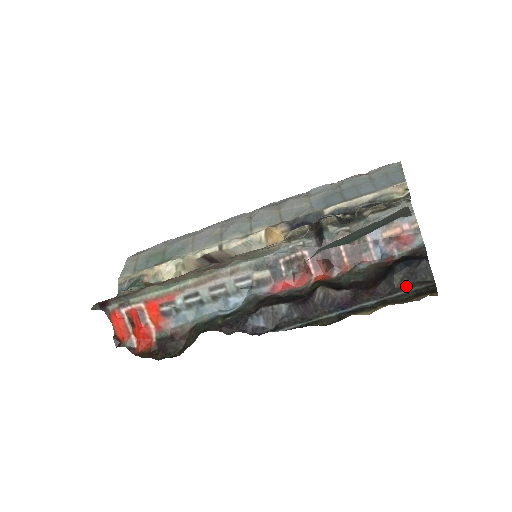
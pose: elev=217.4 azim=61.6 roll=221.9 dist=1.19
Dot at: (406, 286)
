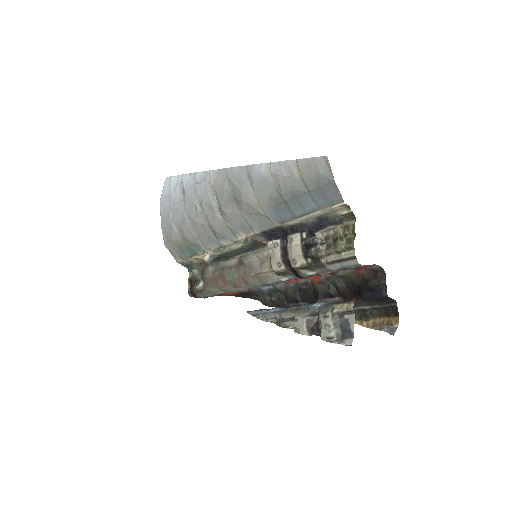
Dot at: (377, 303)
